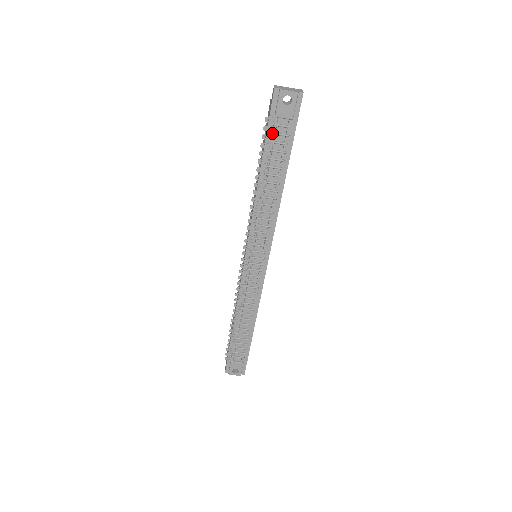
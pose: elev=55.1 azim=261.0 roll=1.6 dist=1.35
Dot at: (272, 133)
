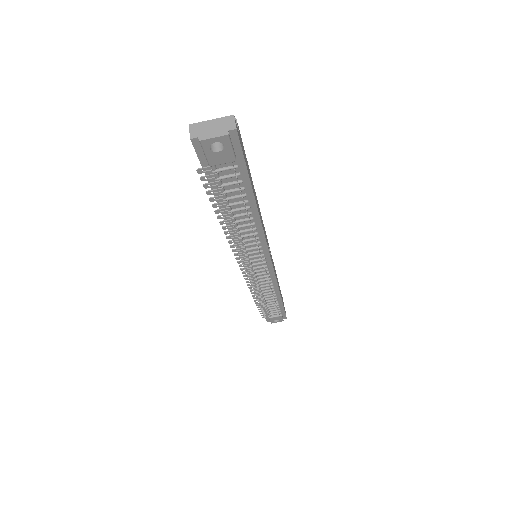
Dot at: (215, 180)
